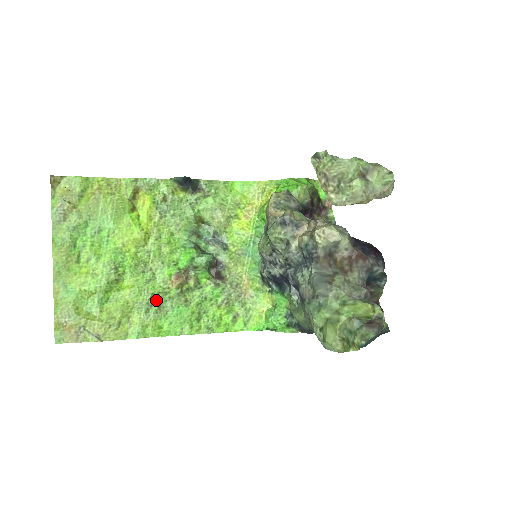
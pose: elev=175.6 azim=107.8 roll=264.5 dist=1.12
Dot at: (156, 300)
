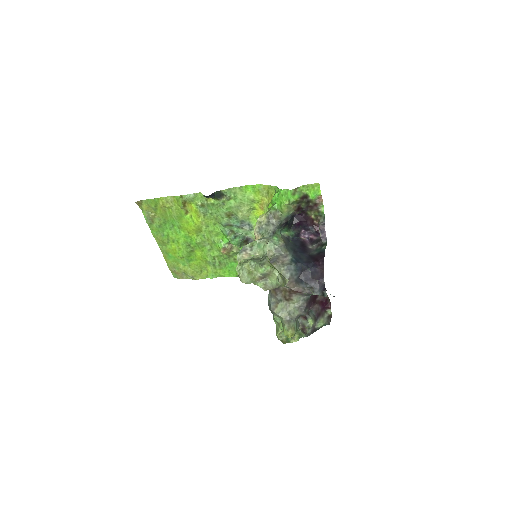
Dot at: (217, 260)
